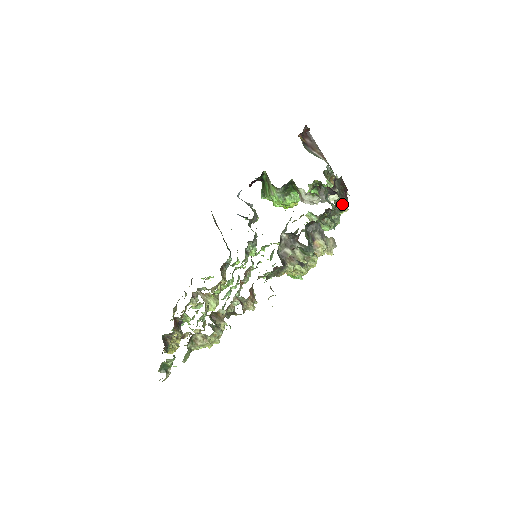
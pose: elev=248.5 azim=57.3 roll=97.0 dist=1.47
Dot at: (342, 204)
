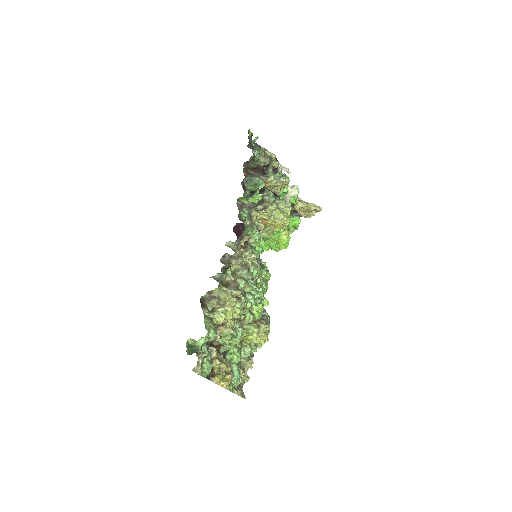
Dot at: (263, 149)
